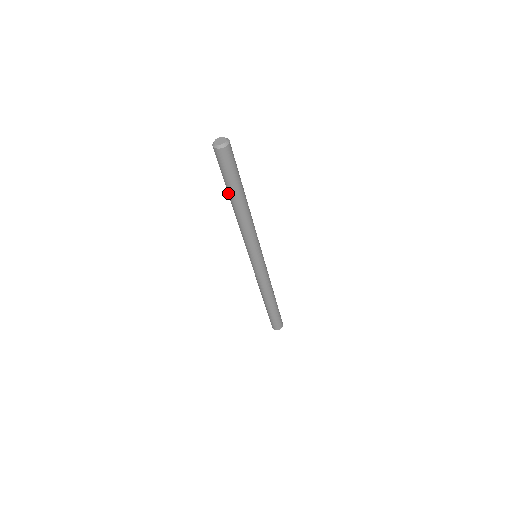
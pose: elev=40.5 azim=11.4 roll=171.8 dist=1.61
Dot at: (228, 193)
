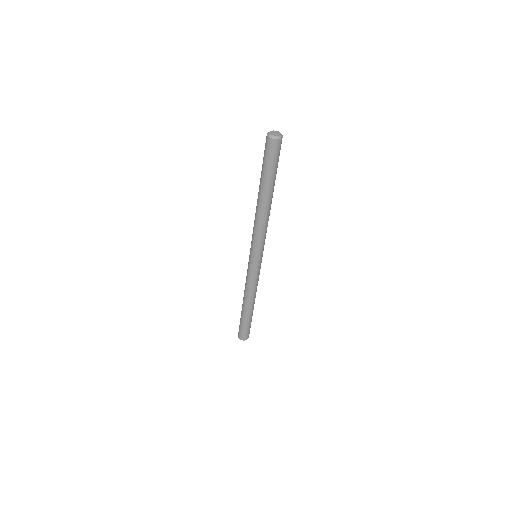
Dot at: (260, 181)
